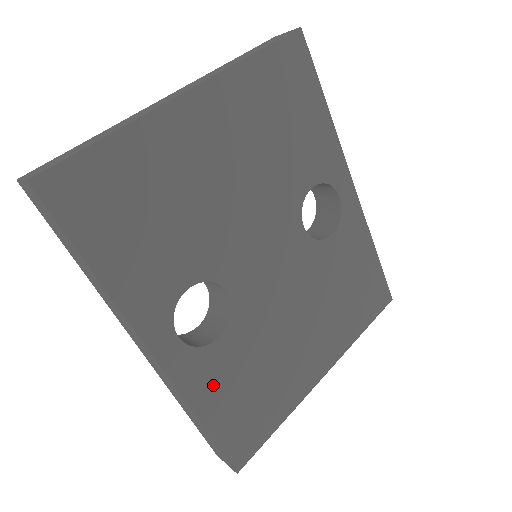
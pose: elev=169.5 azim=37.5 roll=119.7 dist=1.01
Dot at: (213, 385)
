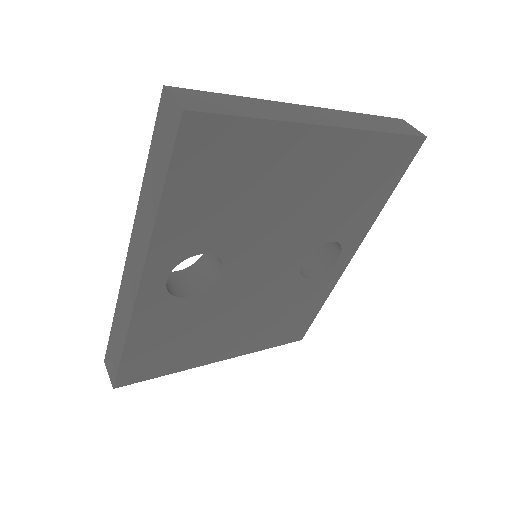
Dot at: (155, 324)
